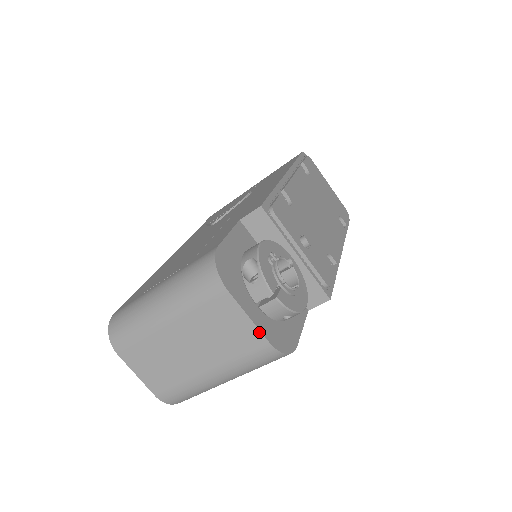
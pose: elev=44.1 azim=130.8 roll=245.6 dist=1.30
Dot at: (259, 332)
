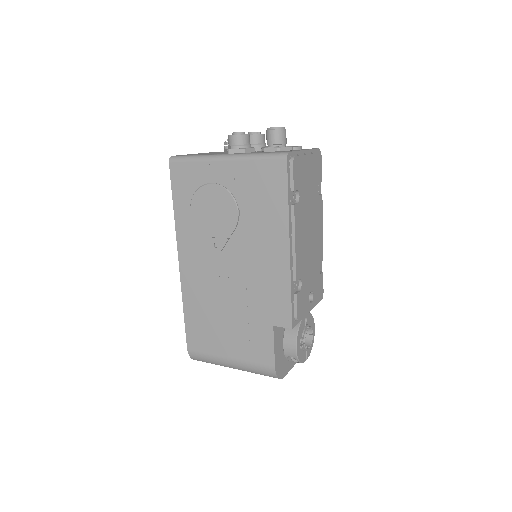
Dot at: occluded
